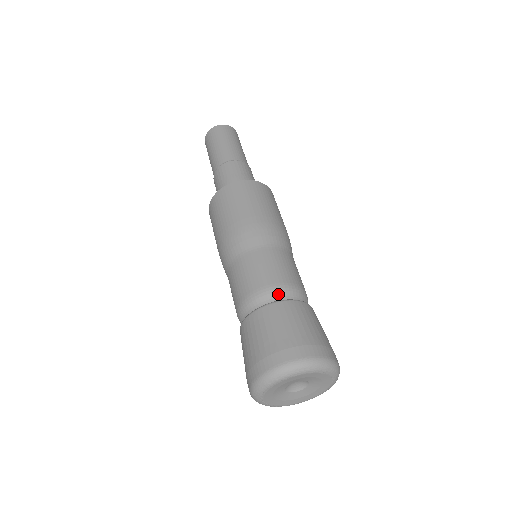
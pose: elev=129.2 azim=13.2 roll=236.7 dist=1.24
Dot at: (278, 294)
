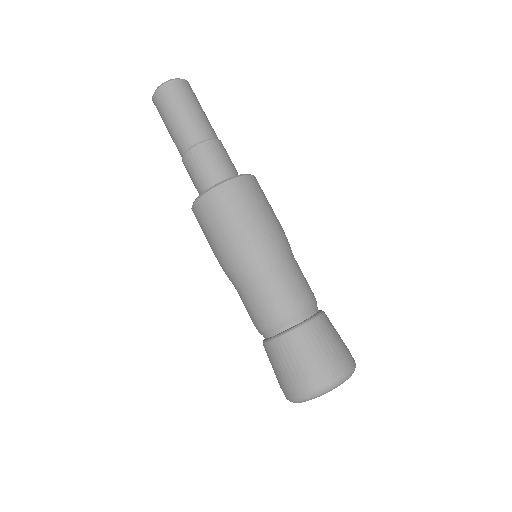
Dot at: (281, 325)
